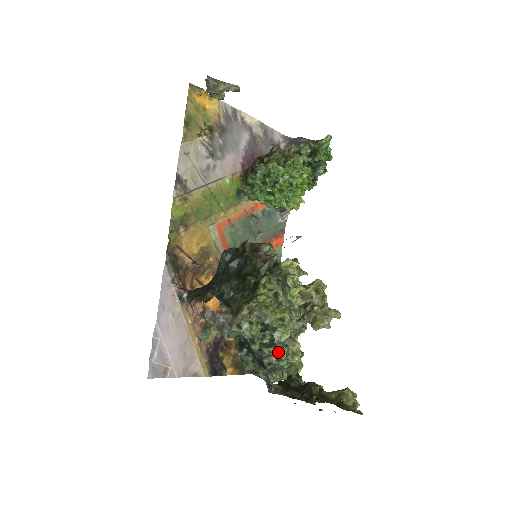
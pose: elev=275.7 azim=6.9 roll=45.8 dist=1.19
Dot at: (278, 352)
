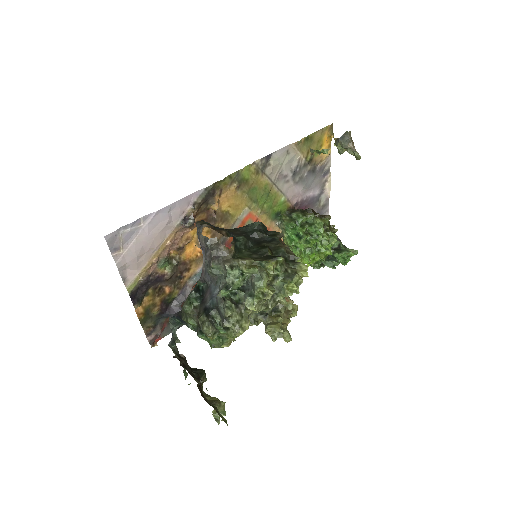
Dot at: (235, 313)
